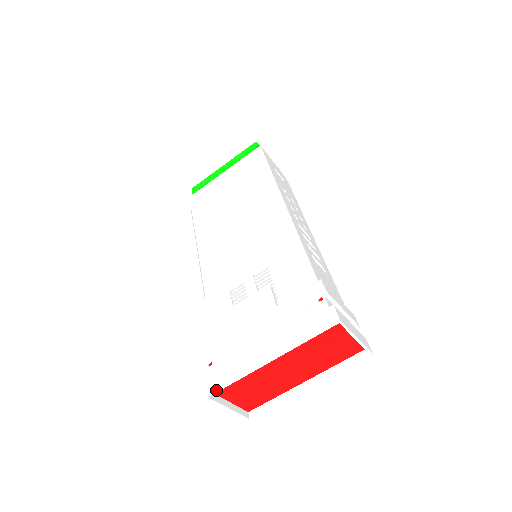
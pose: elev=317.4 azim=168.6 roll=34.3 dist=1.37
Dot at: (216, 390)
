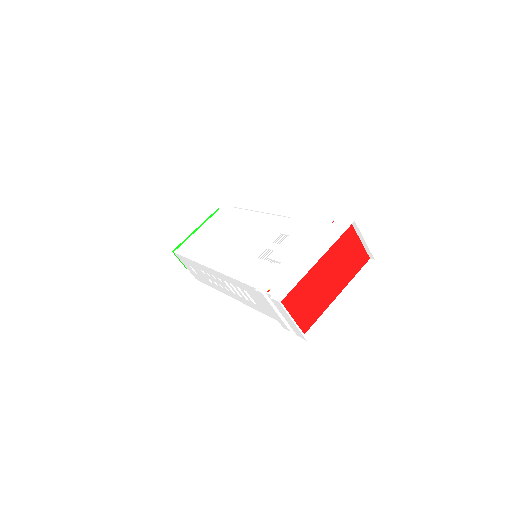
Dot at: (286, 293)
